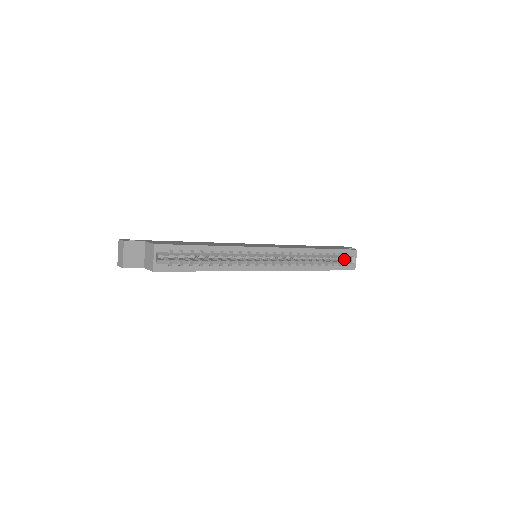
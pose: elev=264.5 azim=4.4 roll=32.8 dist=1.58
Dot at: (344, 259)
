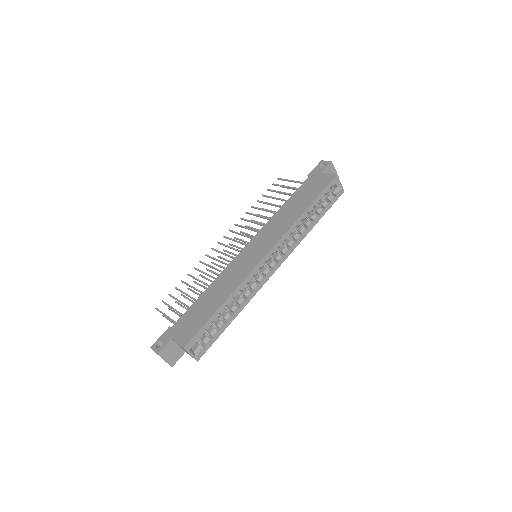
Dot at: occluded
